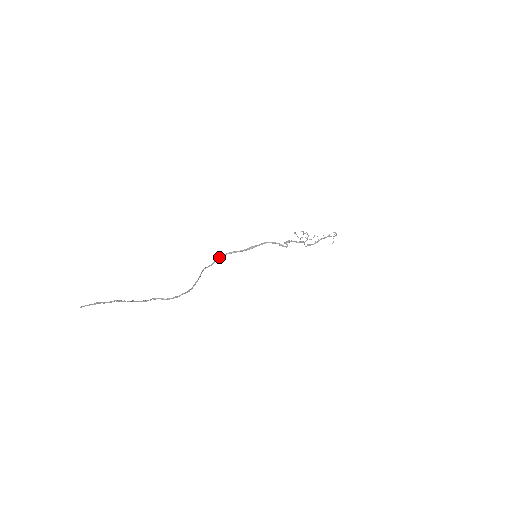
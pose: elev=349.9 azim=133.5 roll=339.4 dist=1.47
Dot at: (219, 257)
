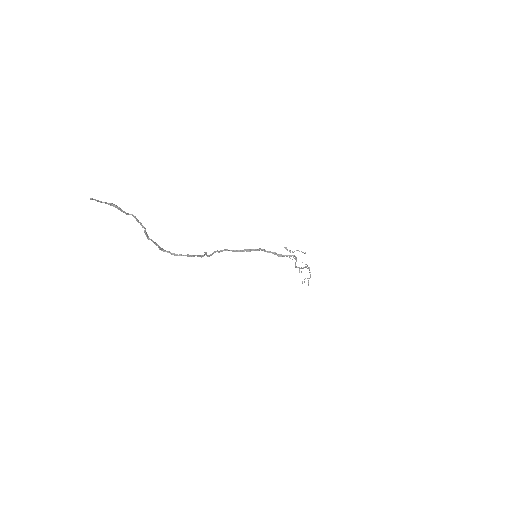
Dot at: occluded
